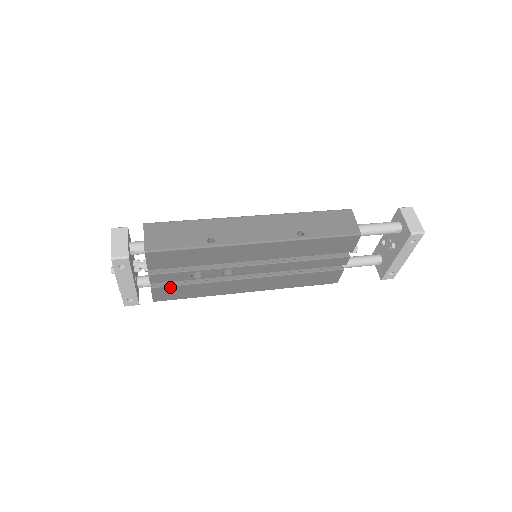
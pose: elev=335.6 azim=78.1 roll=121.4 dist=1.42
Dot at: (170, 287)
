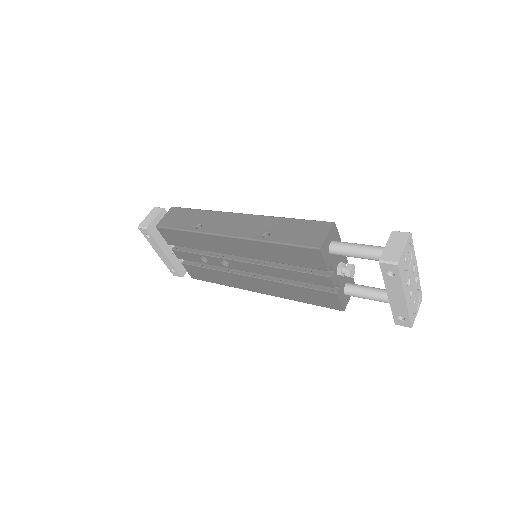
Dot at: (194, 266)
